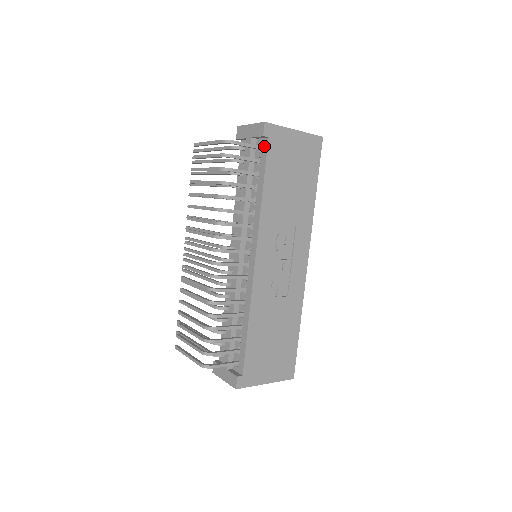
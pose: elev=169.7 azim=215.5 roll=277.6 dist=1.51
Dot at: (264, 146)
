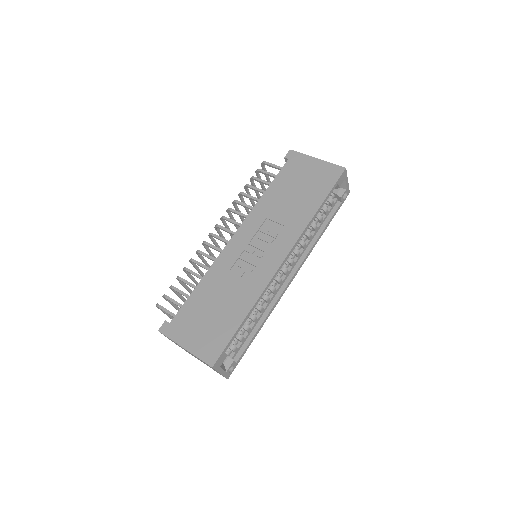
Dot at: occluded
